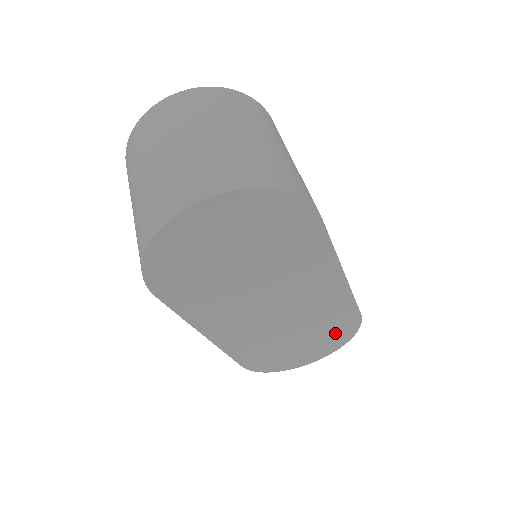
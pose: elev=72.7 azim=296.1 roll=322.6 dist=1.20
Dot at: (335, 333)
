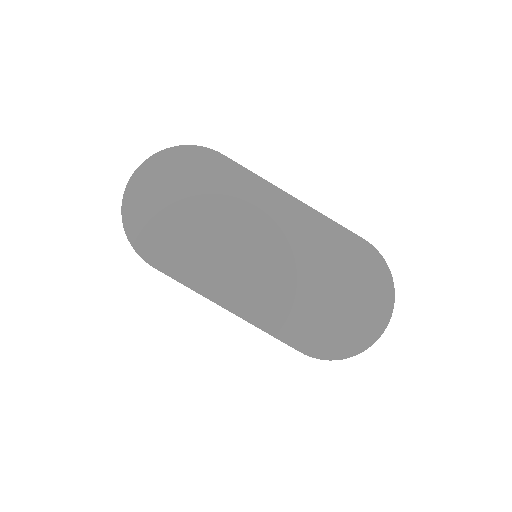
Dot at: (362, 274)
